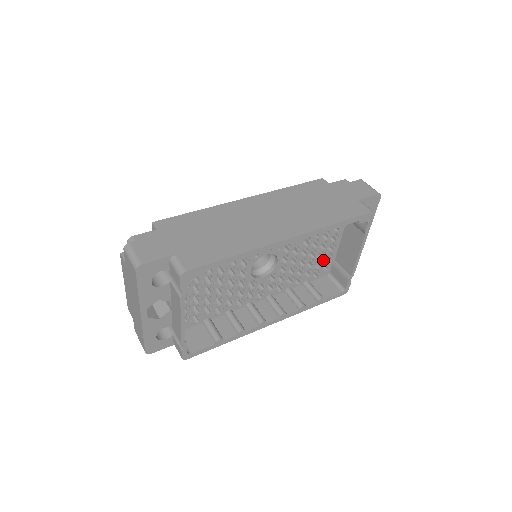
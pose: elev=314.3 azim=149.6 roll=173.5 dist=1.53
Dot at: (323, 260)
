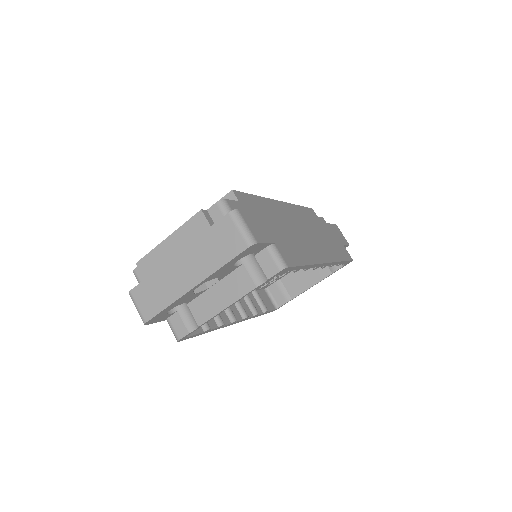
Dot at: (278, 277)
